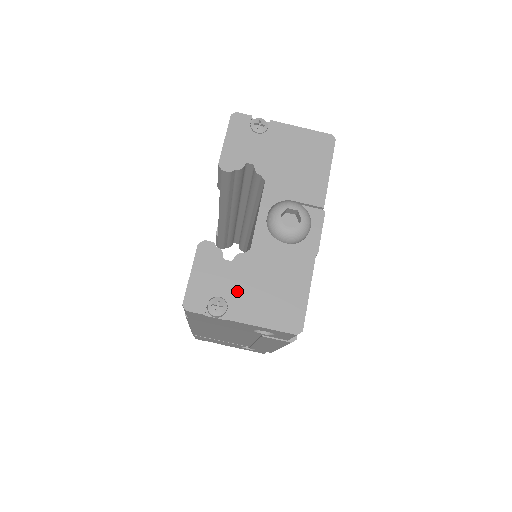
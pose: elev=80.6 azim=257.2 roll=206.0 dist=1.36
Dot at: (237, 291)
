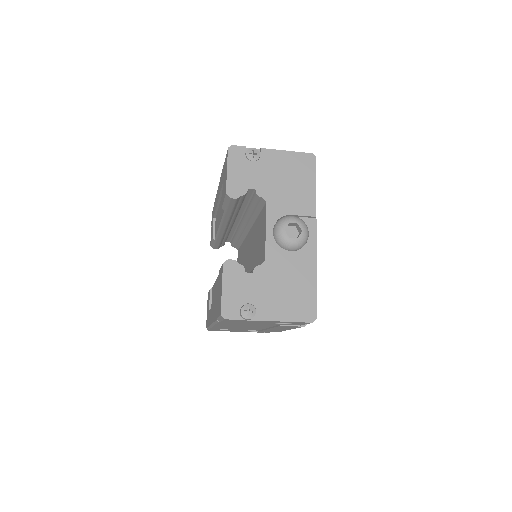
Dot at: (261, 296)
